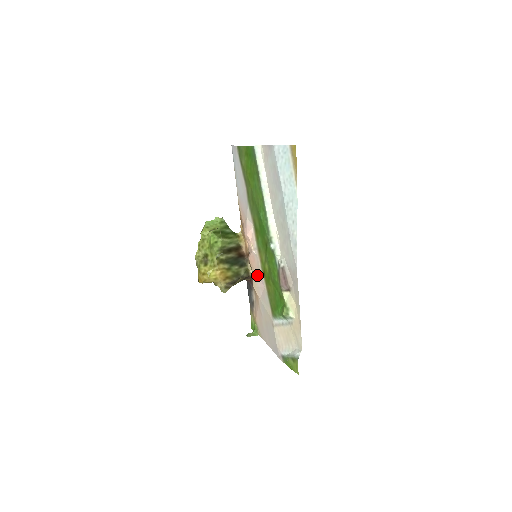
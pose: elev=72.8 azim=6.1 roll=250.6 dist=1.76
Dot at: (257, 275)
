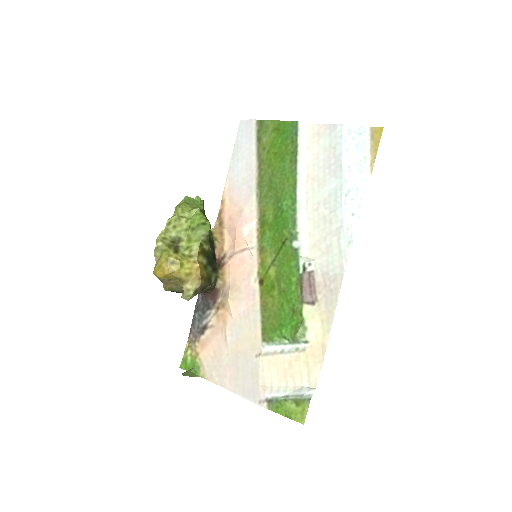
Dot at: (242, 284)
